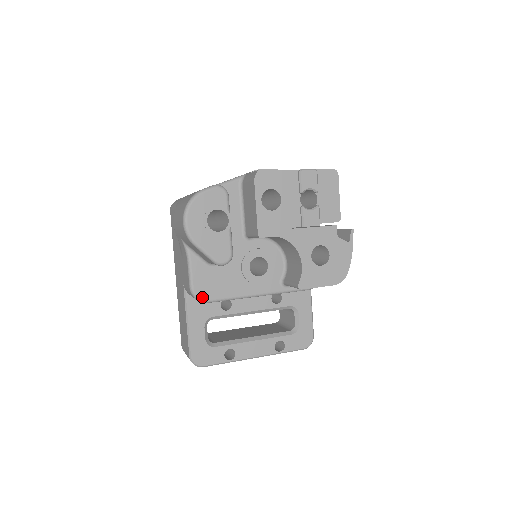
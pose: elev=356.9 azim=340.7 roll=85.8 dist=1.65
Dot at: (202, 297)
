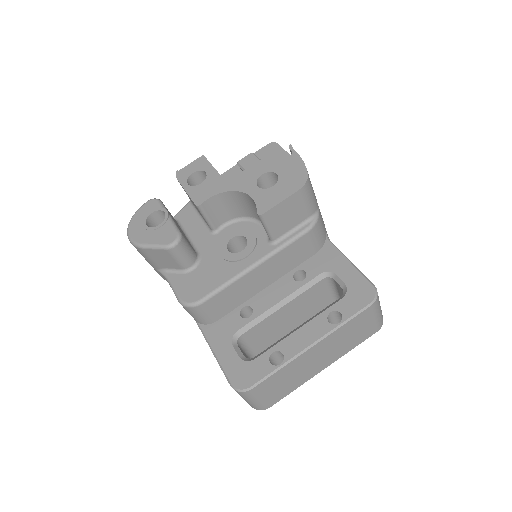
Dot at: (192, 301)
